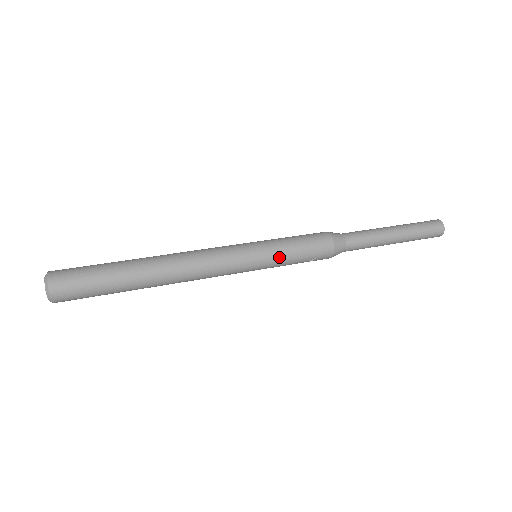
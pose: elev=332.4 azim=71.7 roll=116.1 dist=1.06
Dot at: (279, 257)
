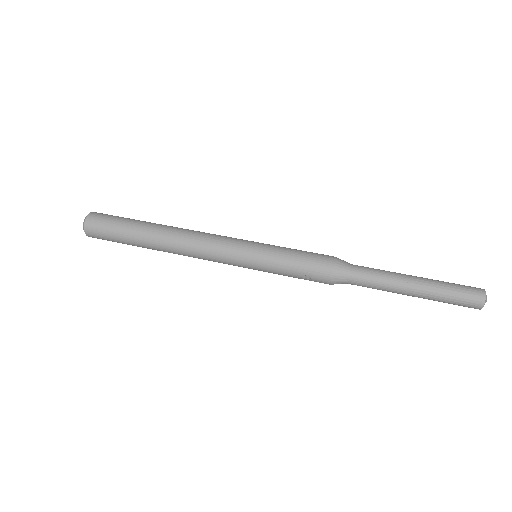
Dot at: (272, 261)
